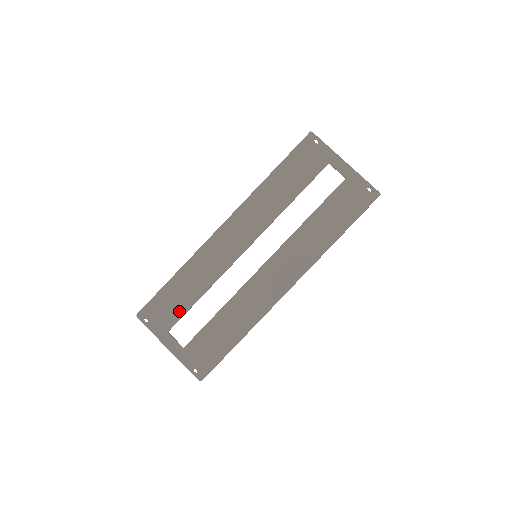
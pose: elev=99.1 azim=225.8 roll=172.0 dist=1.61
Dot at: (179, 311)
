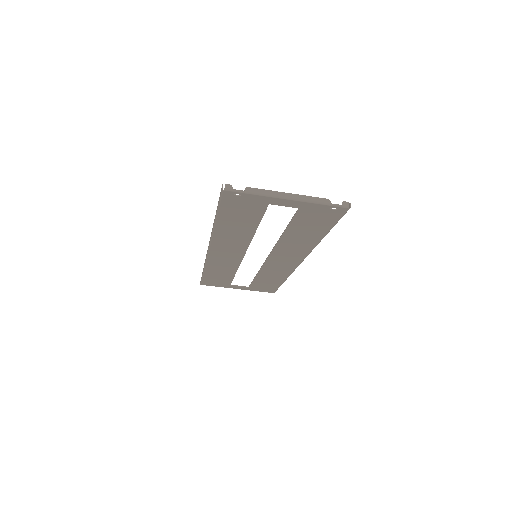
Dot at: (227, 280)
